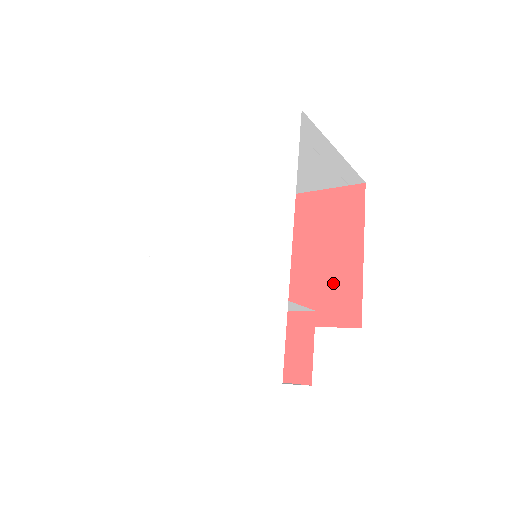
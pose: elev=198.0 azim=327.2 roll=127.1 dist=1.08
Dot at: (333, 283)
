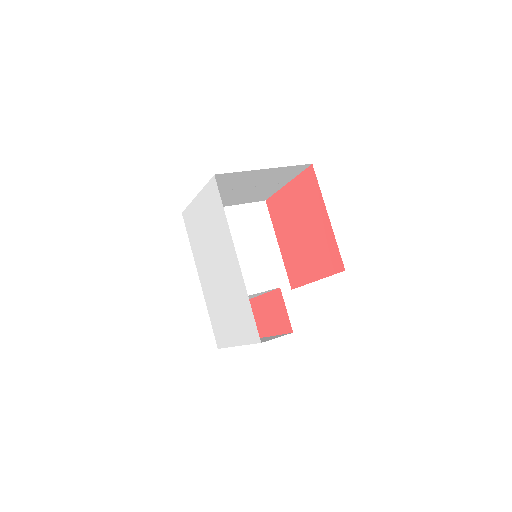
Dot at: (322, 244)
